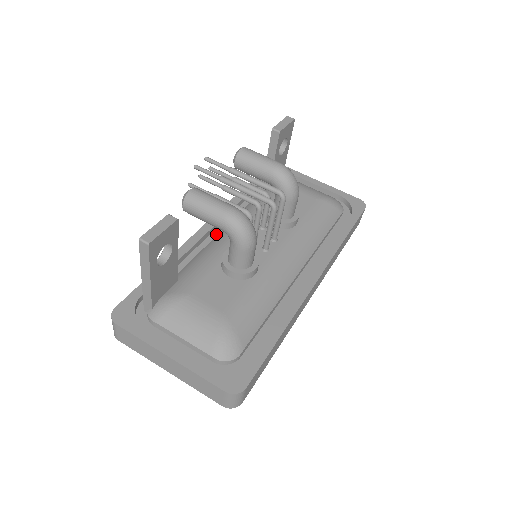
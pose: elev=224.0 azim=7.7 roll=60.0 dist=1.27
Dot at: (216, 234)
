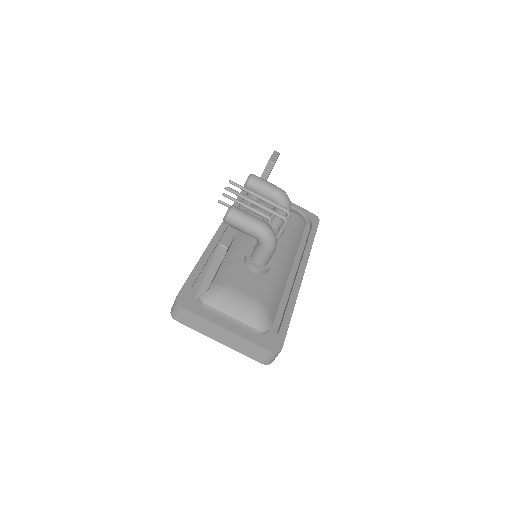
Dot at: occluded
